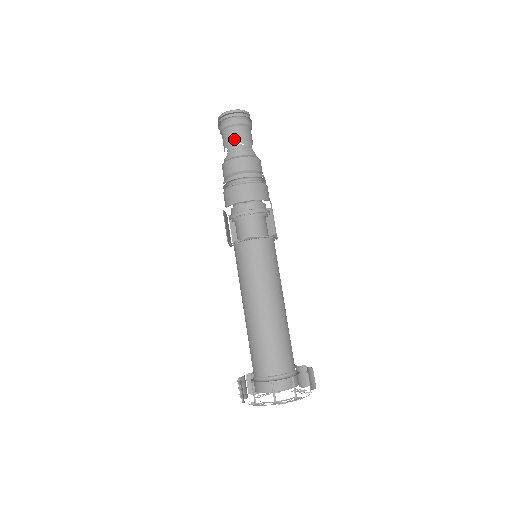
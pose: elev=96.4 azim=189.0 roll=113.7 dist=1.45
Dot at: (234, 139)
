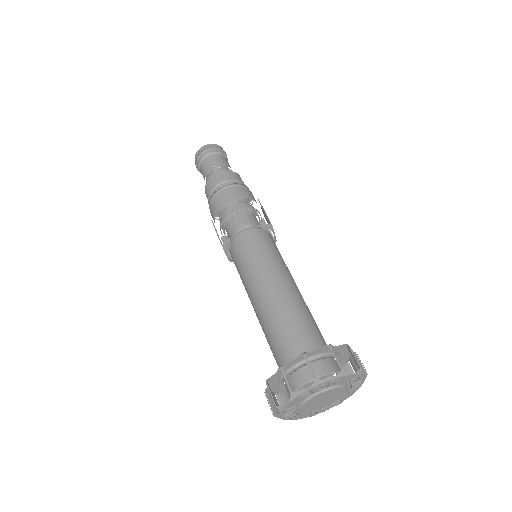
Dot at: (226, 162)
